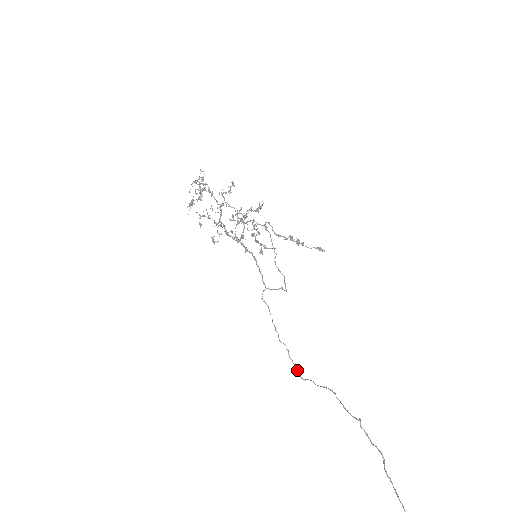
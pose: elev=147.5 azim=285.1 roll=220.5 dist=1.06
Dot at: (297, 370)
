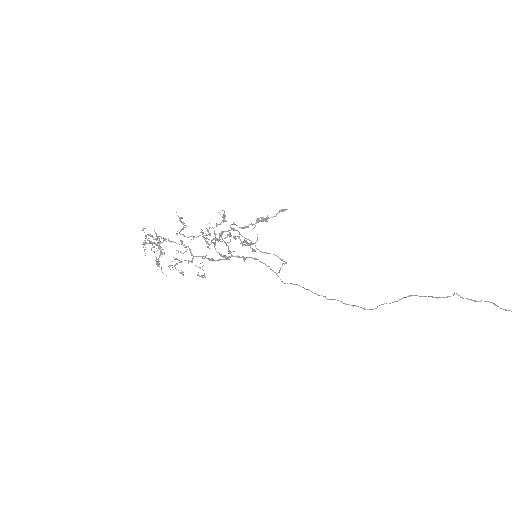
Dot at: (362, 308)
